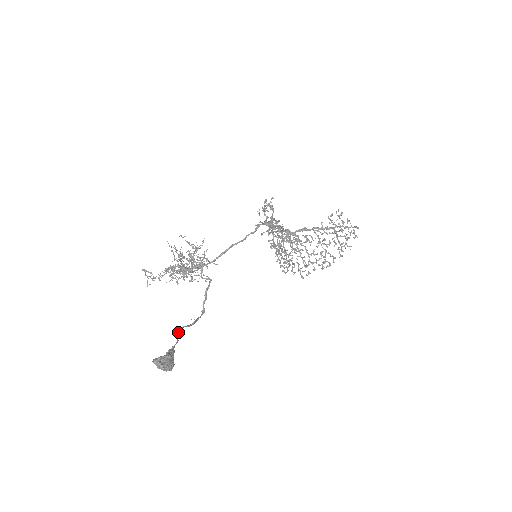
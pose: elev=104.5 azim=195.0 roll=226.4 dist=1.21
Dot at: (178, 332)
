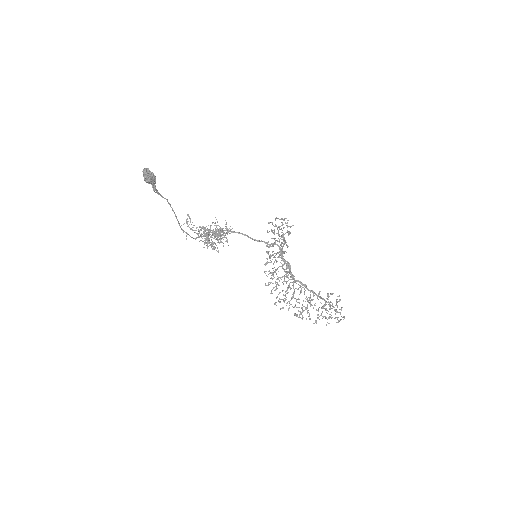
Dot at: (169, 203)
